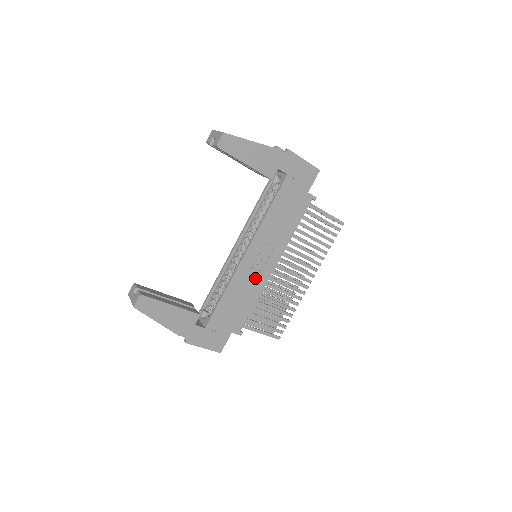
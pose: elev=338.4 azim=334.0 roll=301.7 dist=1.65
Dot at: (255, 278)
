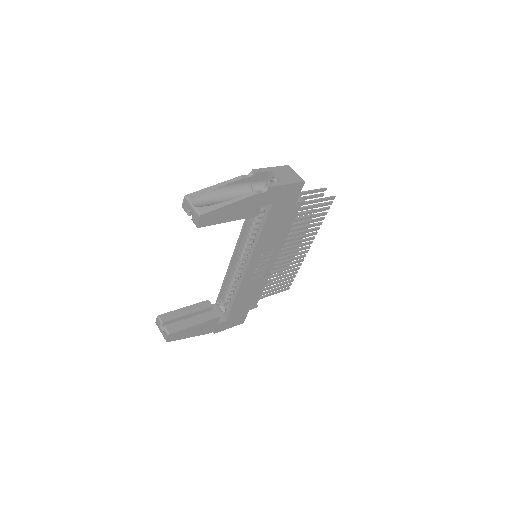
Dot at: (260, 275)
